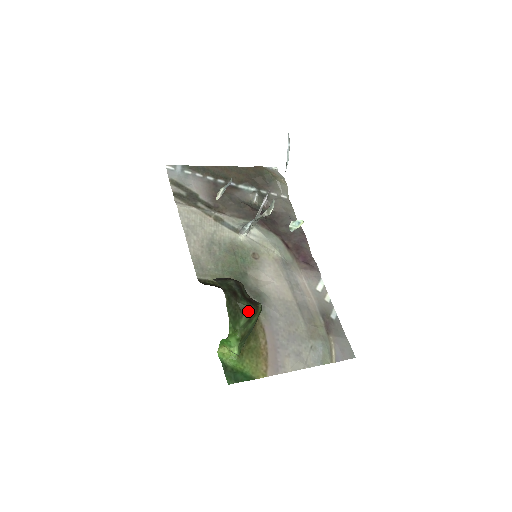
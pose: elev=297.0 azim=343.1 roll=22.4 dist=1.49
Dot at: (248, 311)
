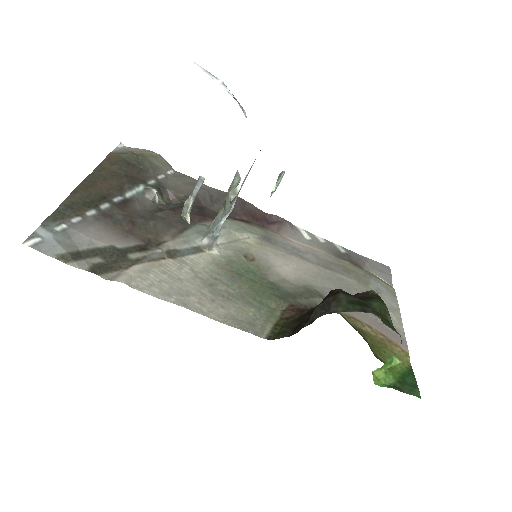
Dot at: (384, 308)
